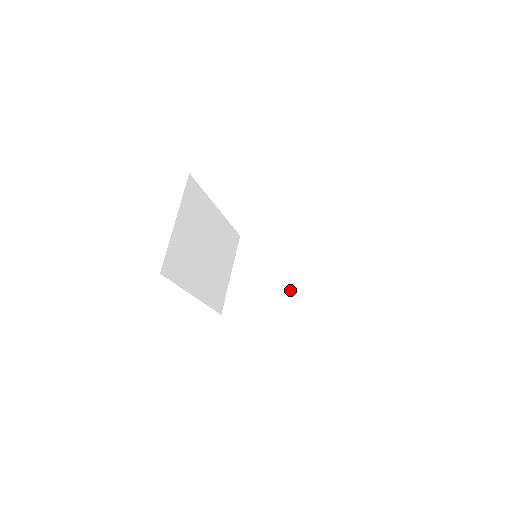
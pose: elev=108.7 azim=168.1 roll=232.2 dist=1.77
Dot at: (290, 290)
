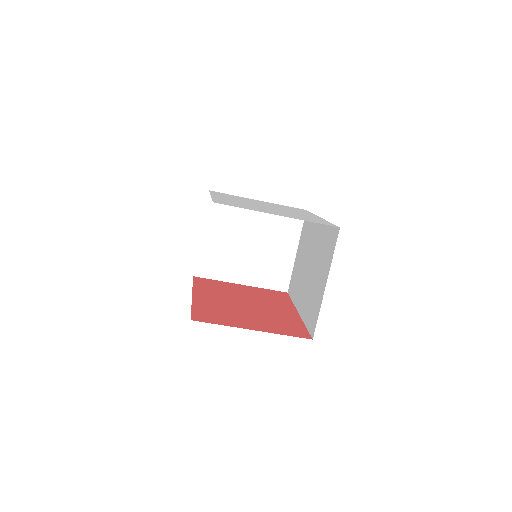
Dot at: (264, 256)
